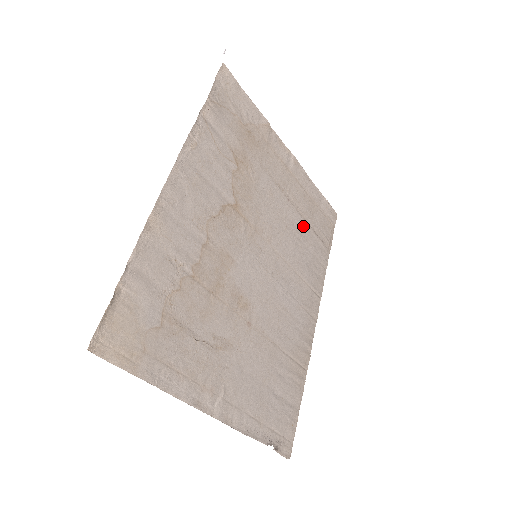
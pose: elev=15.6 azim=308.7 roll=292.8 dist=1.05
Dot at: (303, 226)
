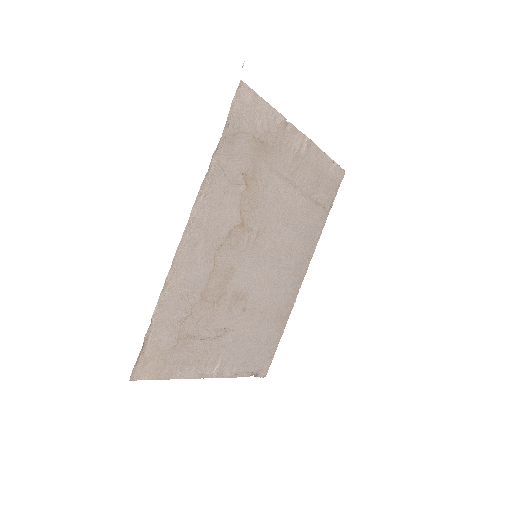
Dot at: (306, 204)
